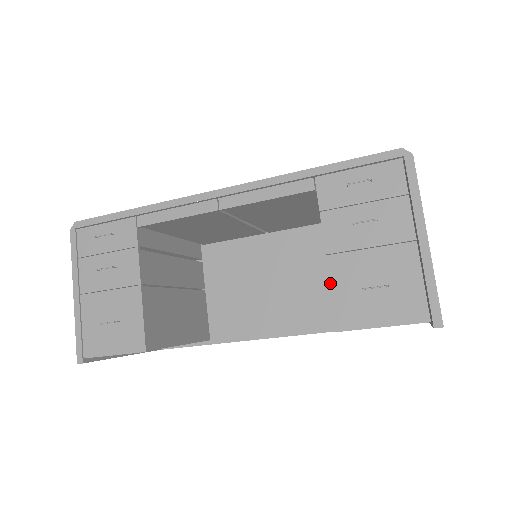
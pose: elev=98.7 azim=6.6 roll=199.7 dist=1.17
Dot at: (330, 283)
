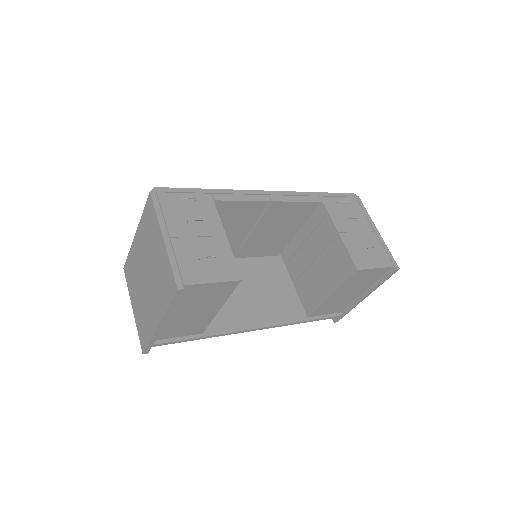
Dot at: (346, 246)
